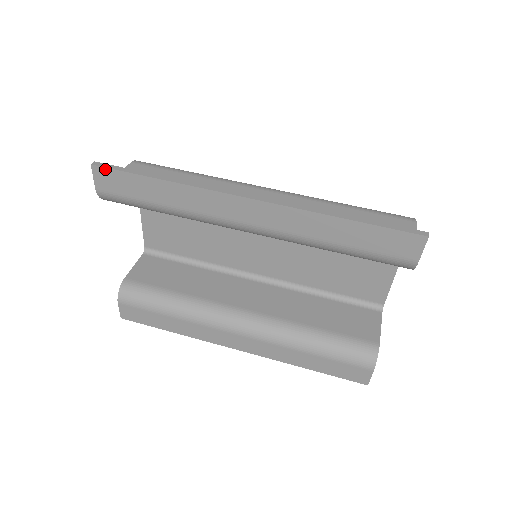
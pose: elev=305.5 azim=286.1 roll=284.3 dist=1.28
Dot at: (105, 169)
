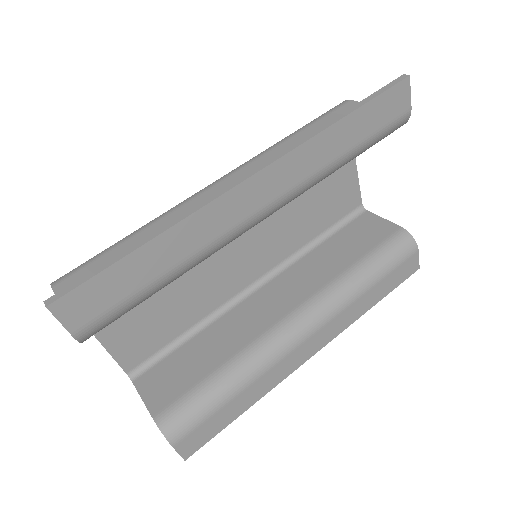
Dot at: (70, 294)
